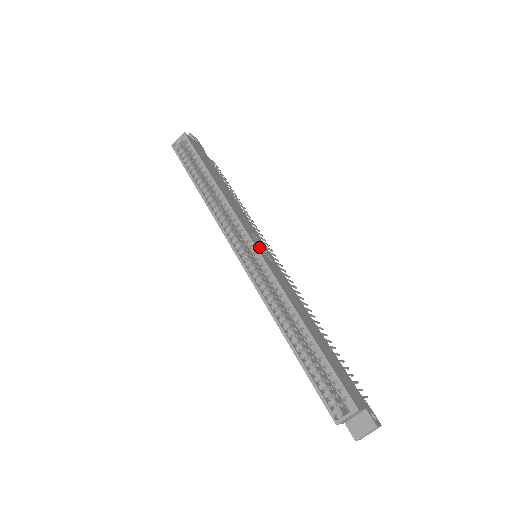
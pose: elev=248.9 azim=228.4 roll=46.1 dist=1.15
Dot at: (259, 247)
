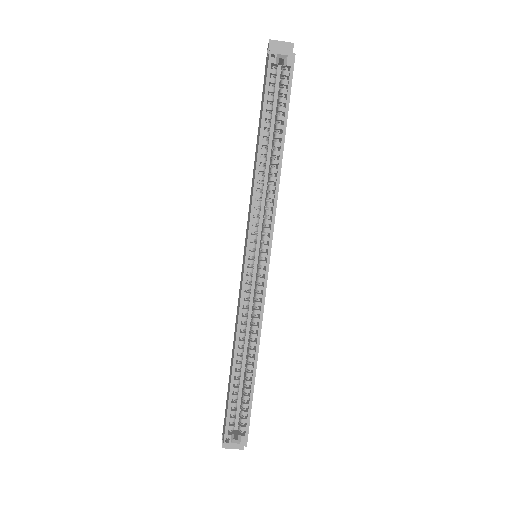
Dot at: occluded
